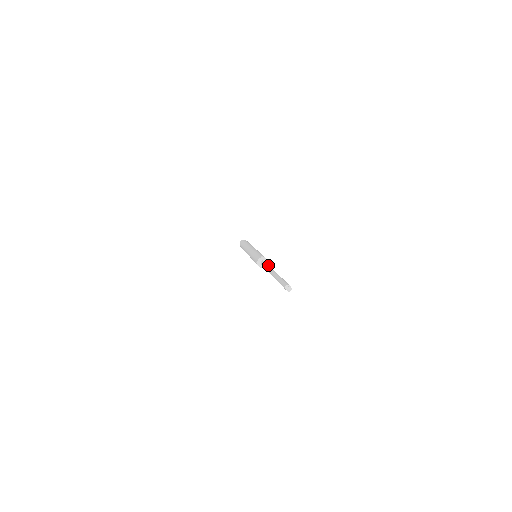
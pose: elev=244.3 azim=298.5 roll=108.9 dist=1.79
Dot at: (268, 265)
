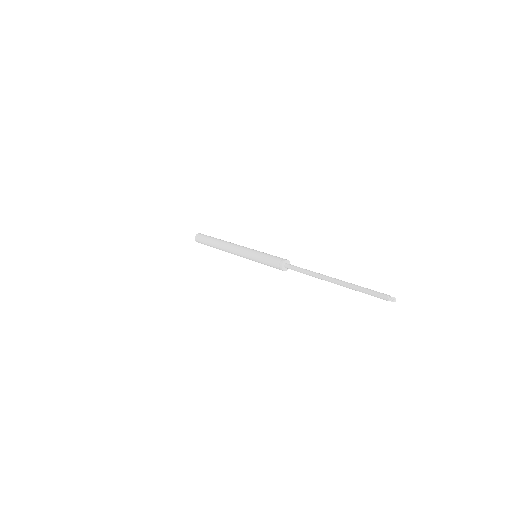
Dot at: (308, 270)
